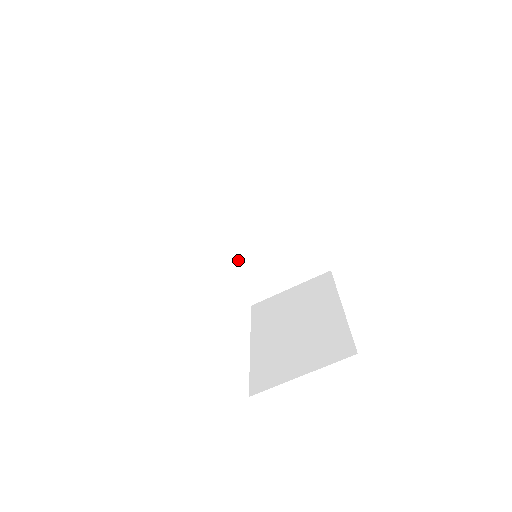
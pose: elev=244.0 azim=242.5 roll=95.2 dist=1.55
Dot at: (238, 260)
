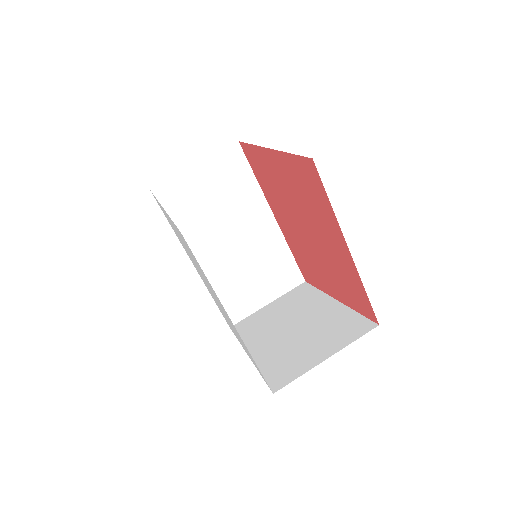
Dot at: (266, 357)
